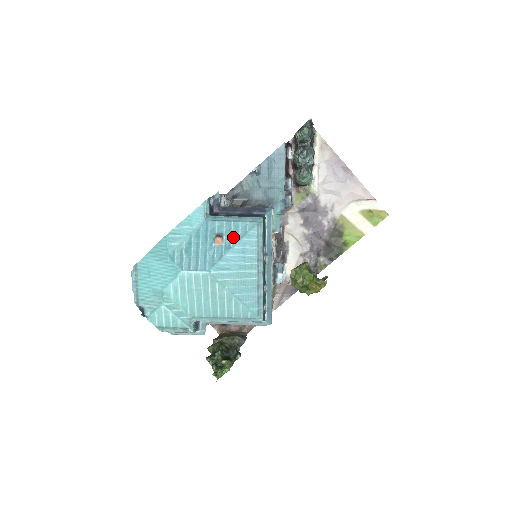
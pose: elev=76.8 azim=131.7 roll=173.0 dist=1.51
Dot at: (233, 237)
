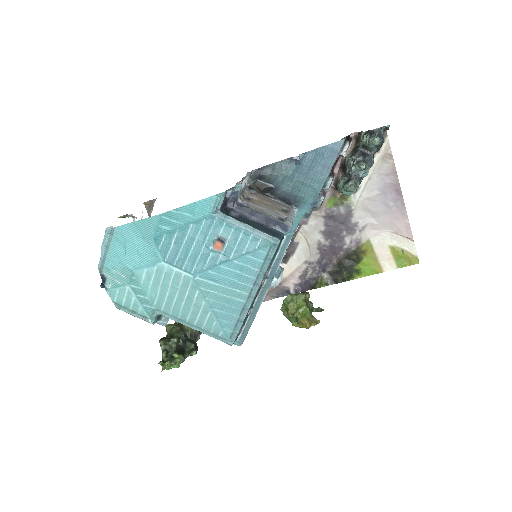
Dot at: (237, 248)
